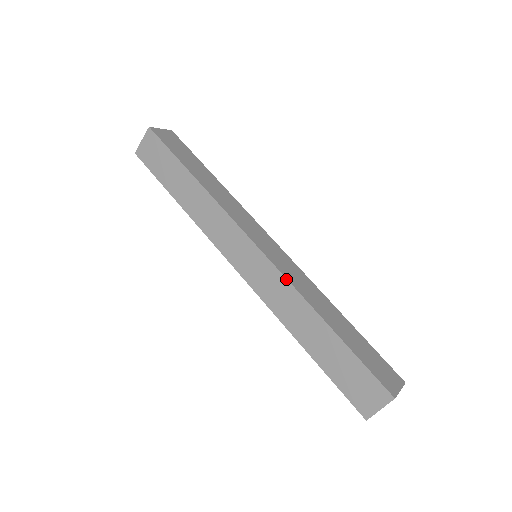
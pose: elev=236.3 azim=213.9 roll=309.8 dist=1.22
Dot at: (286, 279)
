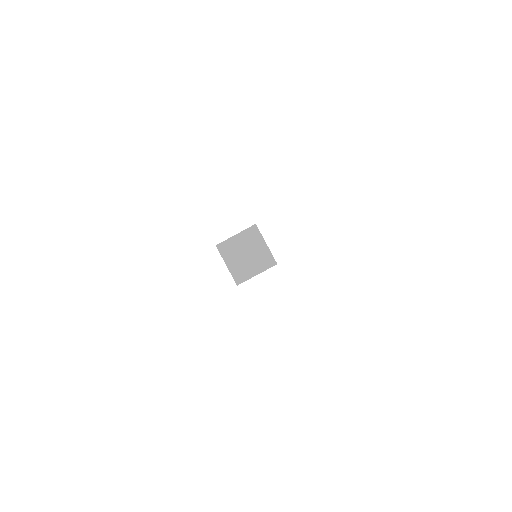
Dot at: occluded
